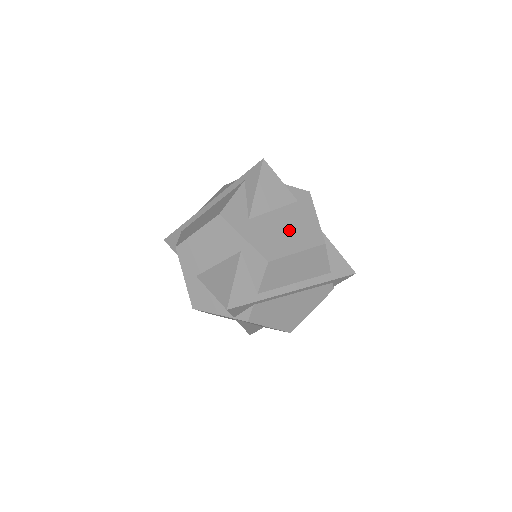
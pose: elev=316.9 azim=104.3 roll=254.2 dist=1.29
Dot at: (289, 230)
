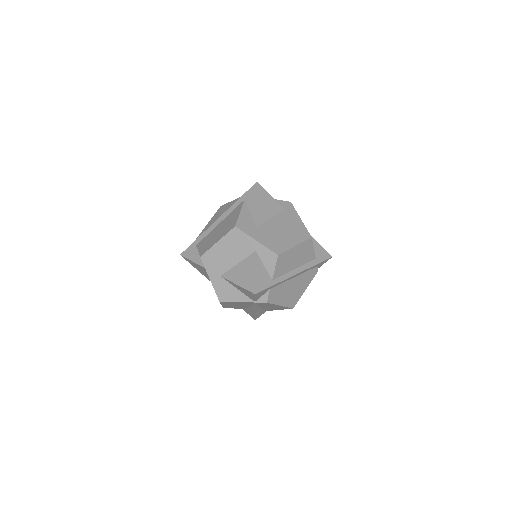
Dot at: (285, 231)
